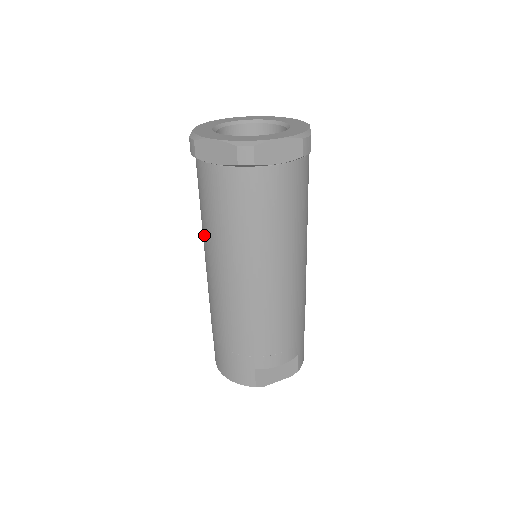
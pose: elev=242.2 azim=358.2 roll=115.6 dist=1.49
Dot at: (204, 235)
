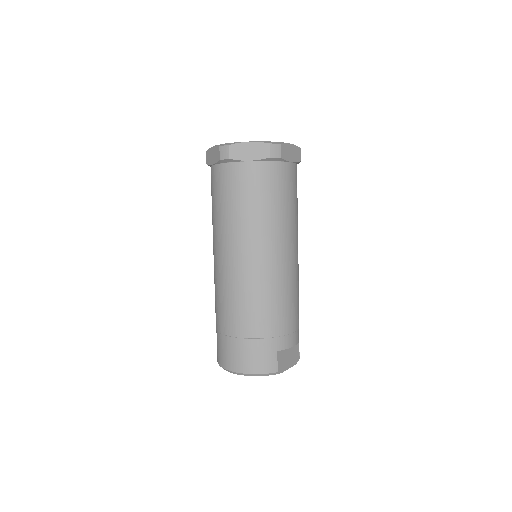
Dot at: (226, 230)
